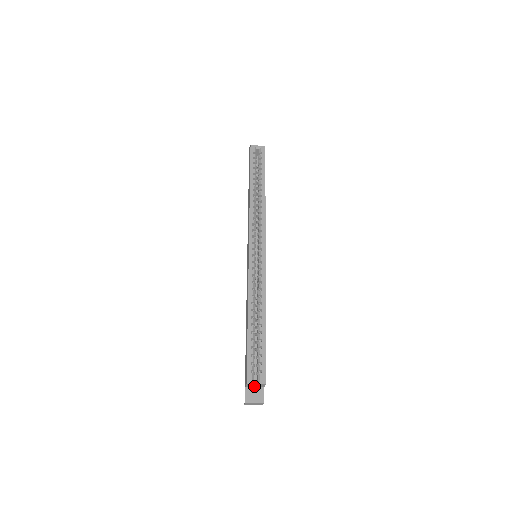
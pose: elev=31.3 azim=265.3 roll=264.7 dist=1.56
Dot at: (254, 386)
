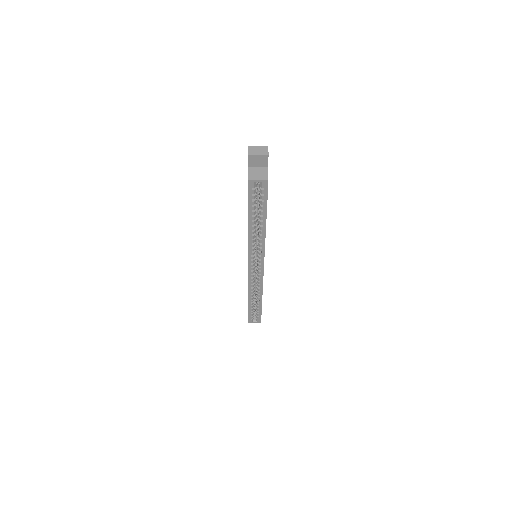
Dot at: (254, 314)
